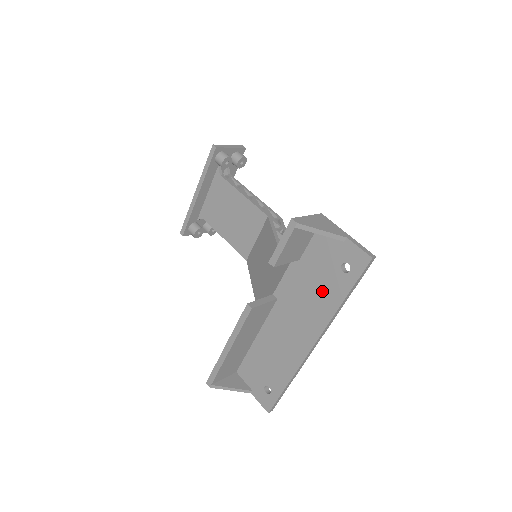
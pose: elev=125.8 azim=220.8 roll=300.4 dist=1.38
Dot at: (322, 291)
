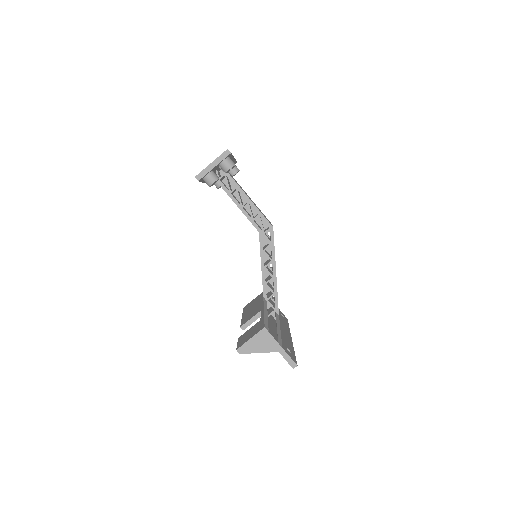
Dot at: occluded
